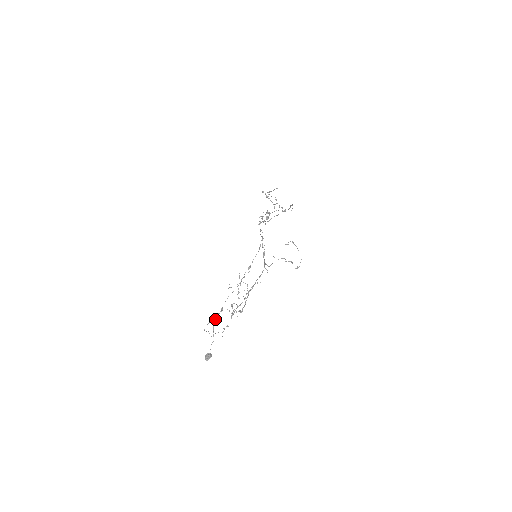
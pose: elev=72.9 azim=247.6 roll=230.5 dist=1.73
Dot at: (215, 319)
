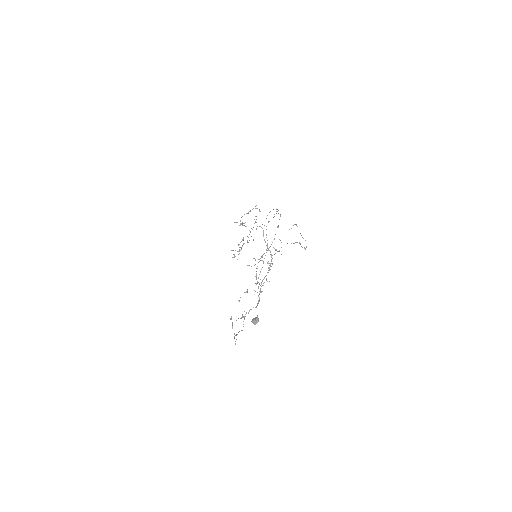
Dot at: (259, 274)
